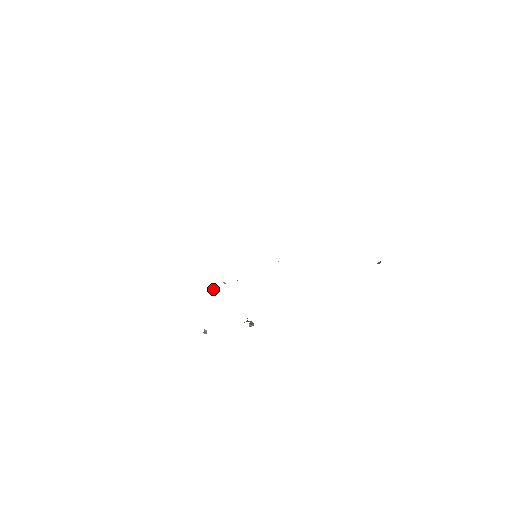
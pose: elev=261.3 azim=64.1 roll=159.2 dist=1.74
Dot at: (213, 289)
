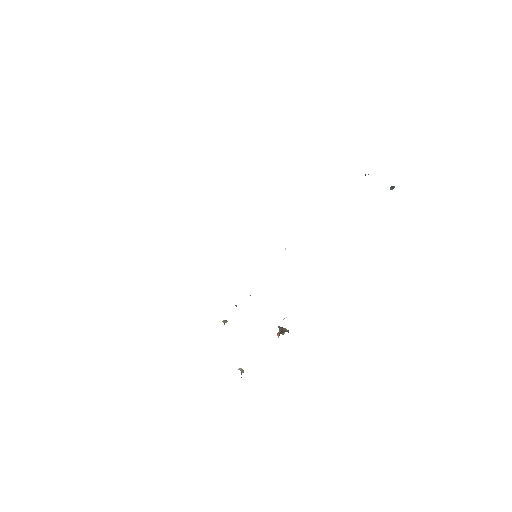
Dot at: (224, 320)
